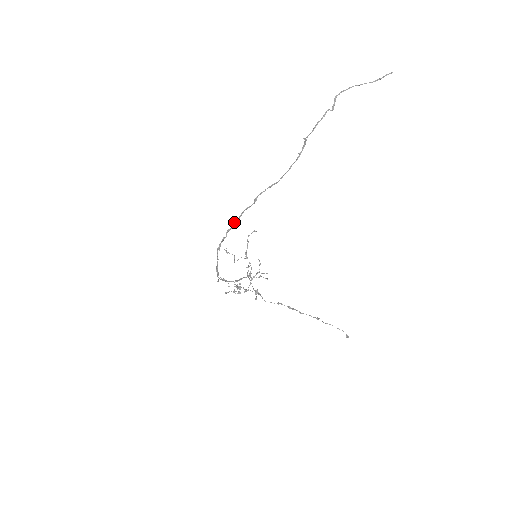
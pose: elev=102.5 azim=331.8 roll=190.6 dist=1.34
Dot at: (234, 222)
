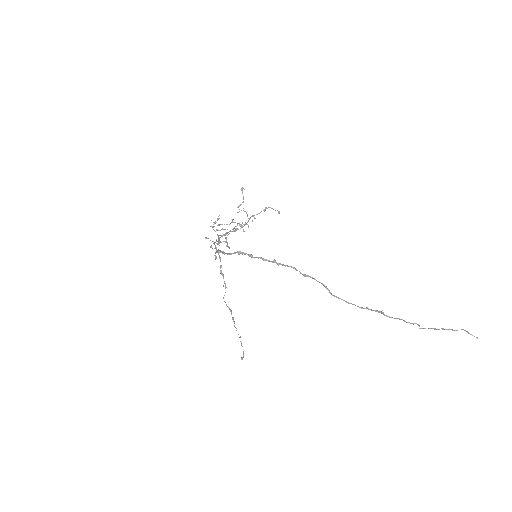
Dot at: (273, 261)
